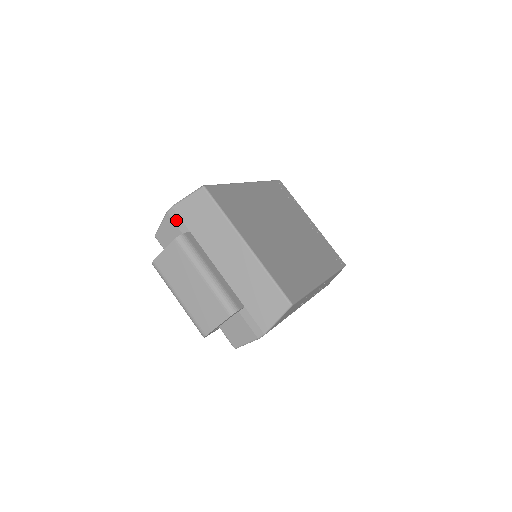
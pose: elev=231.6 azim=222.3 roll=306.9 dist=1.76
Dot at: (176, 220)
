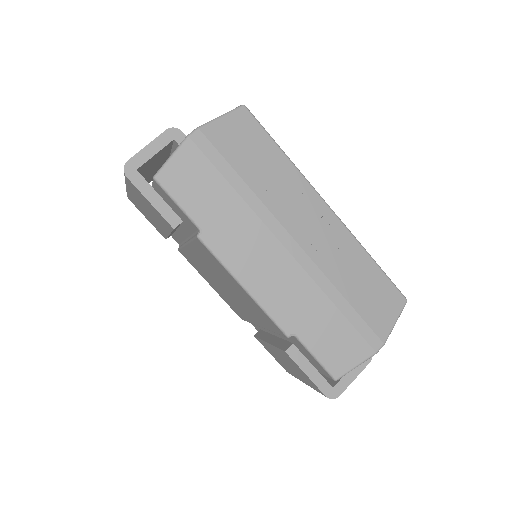
Dot at: occluded
